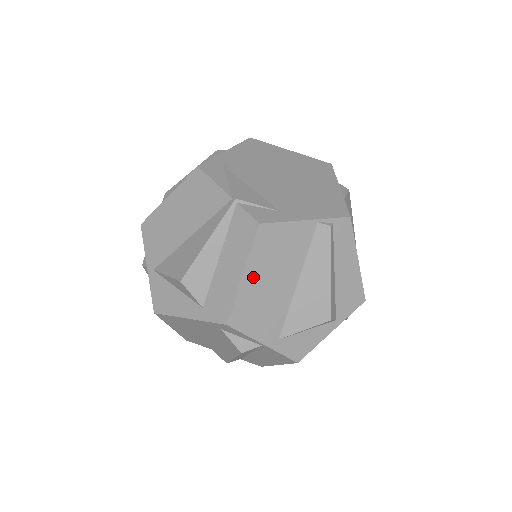
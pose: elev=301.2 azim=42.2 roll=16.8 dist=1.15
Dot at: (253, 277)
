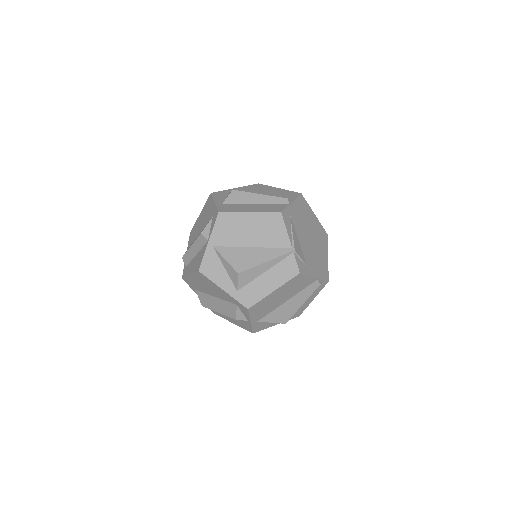
Dot at: (276, 293)
